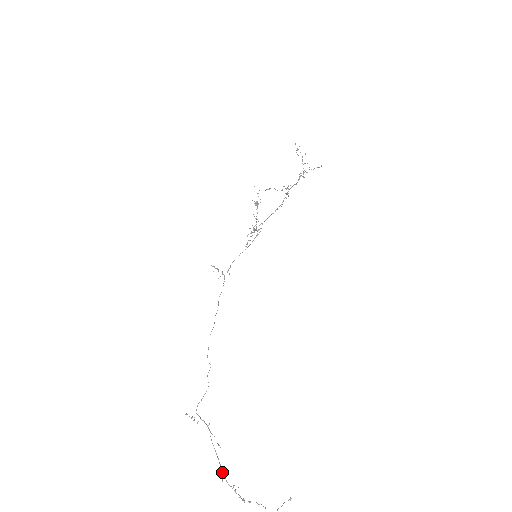
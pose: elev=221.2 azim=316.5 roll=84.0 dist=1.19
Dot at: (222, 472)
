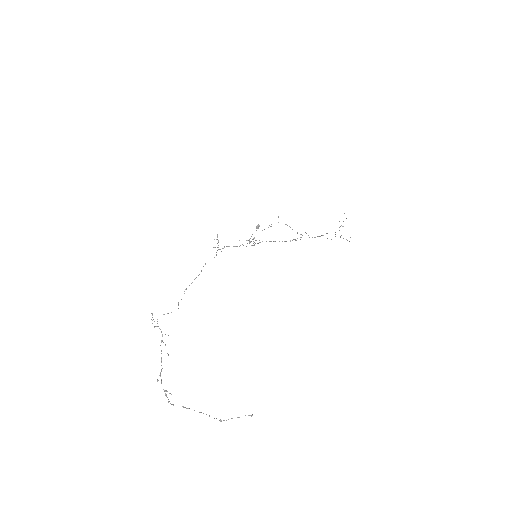
Dot at: occluded
